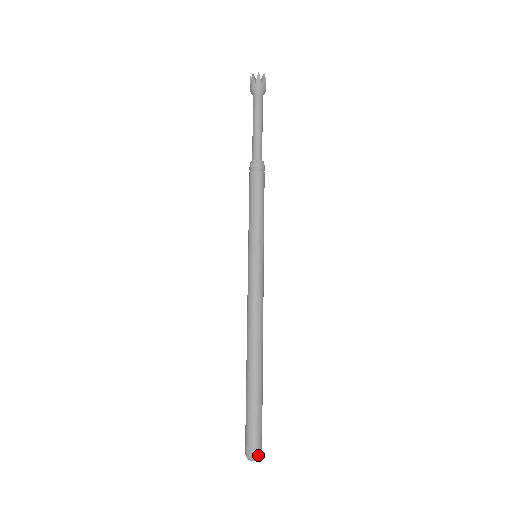
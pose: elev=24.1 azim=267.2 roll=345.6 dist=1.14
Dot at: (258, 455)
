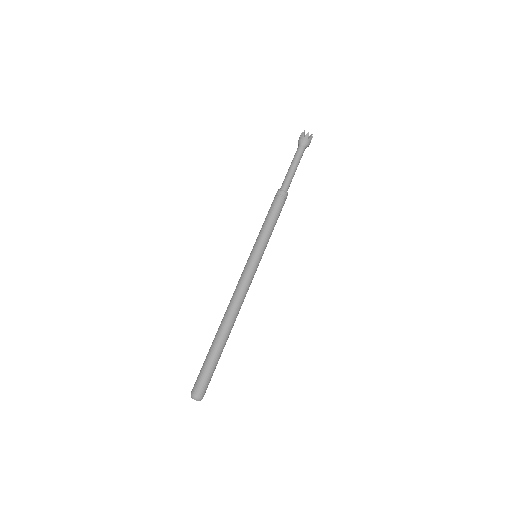
Dot at: (200, 397)
